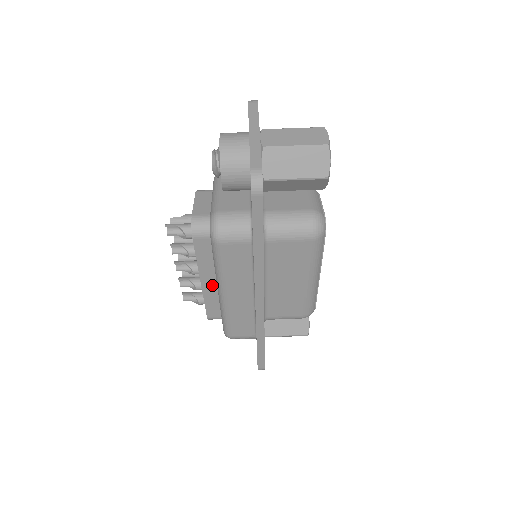
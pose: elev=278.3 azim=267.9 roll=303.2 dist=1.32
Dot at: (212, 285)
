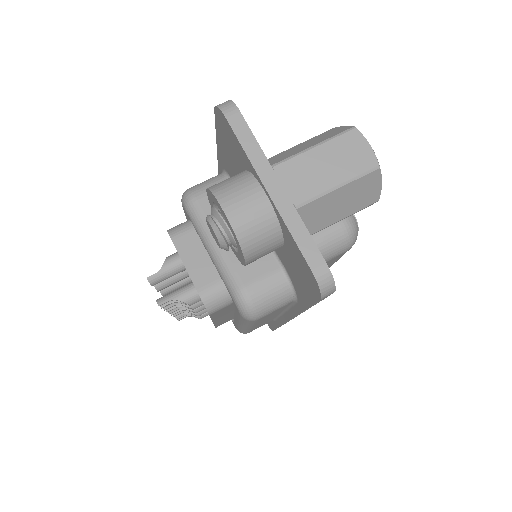
Dot at: (225, 317)
